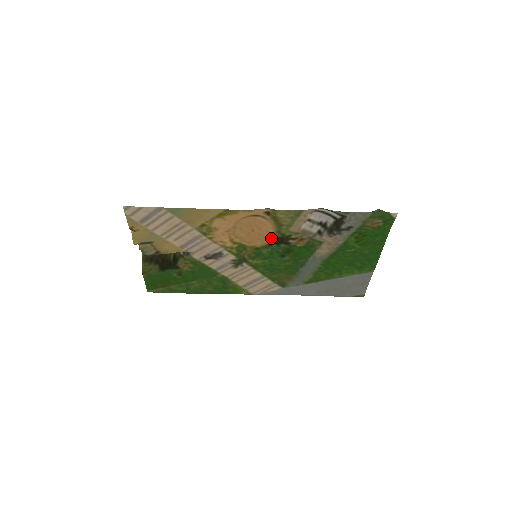
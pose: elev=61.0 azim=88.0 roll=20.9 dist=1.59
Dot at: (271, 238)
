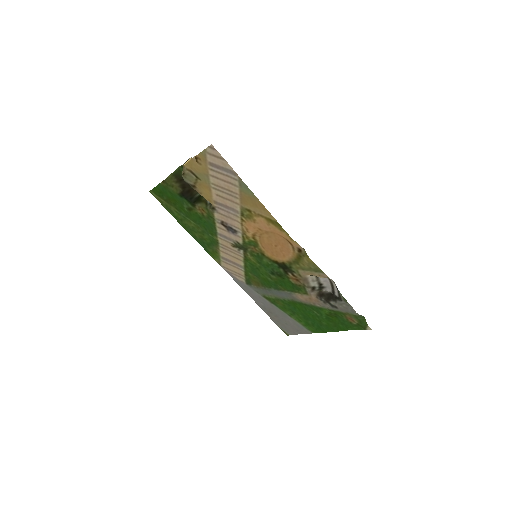
Dot at: (281, 260)
